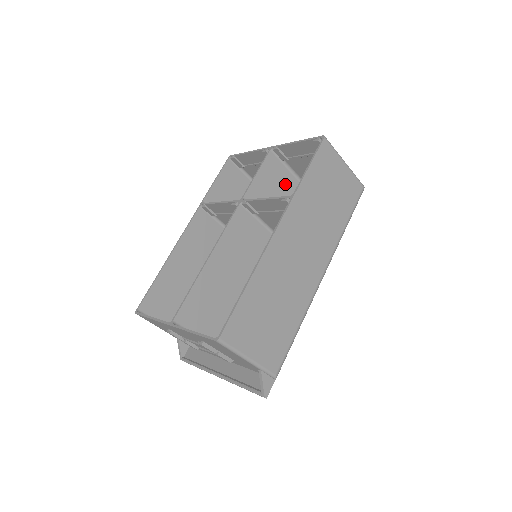
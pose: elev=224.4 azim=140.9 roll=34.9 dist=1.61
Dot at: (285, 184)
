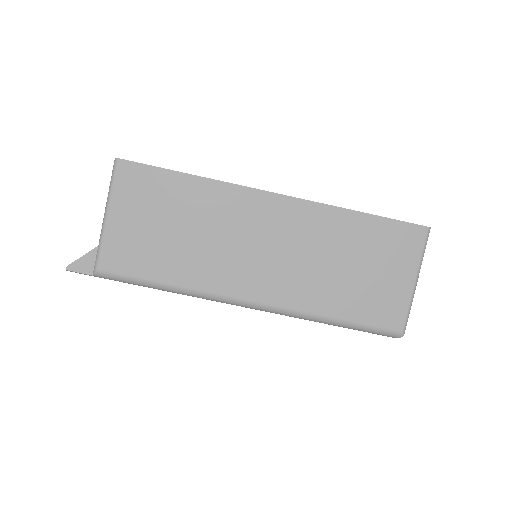
Dot at: occluded
